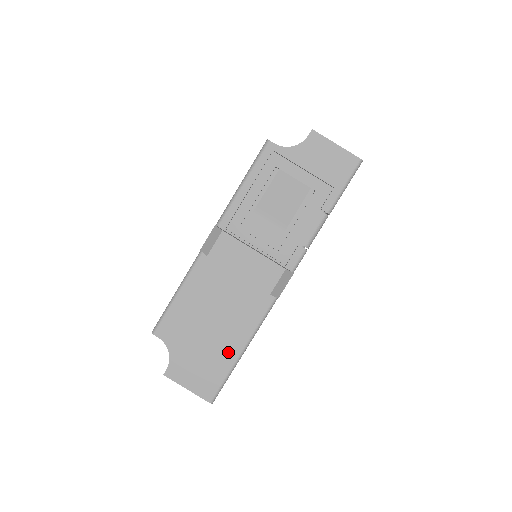
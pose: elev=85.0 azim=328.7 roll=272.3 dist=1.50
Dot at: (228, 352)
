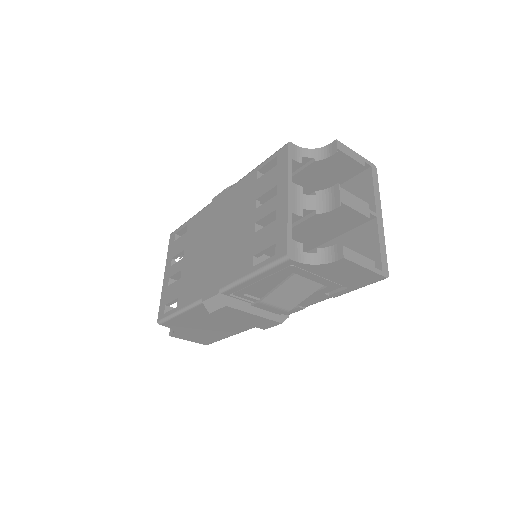
Dot at: (223, 334)
